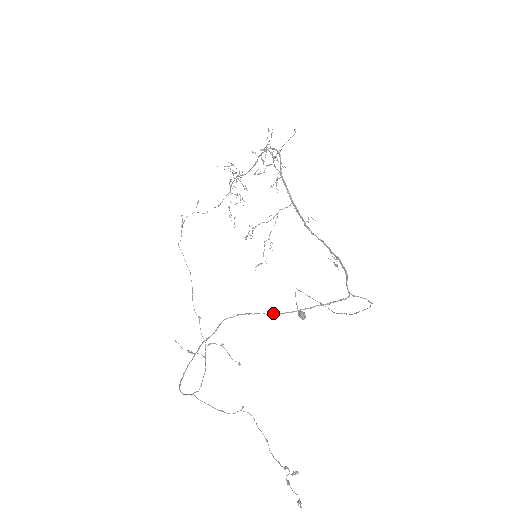
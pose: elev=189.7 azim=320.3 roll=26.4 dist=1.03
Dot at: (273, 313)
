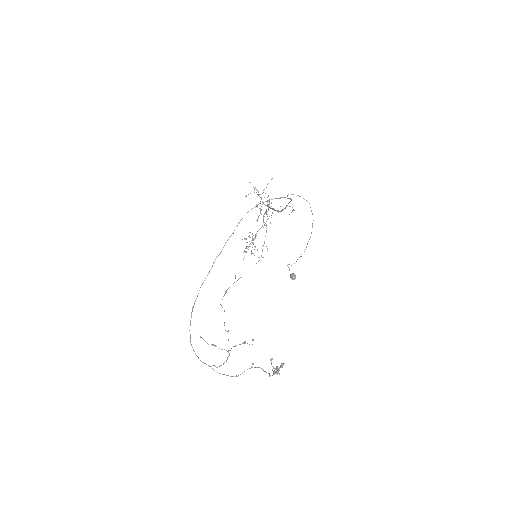
Dot at: occluded
